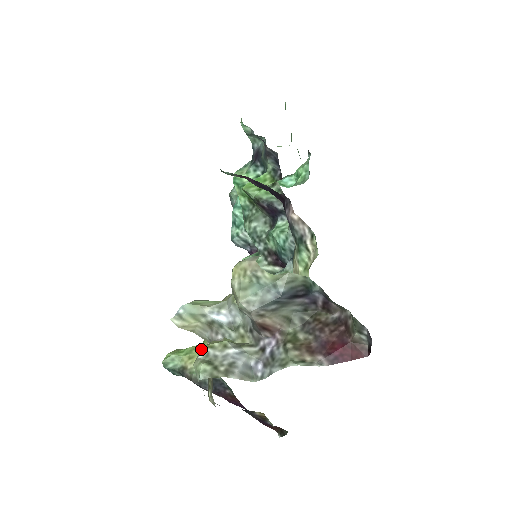
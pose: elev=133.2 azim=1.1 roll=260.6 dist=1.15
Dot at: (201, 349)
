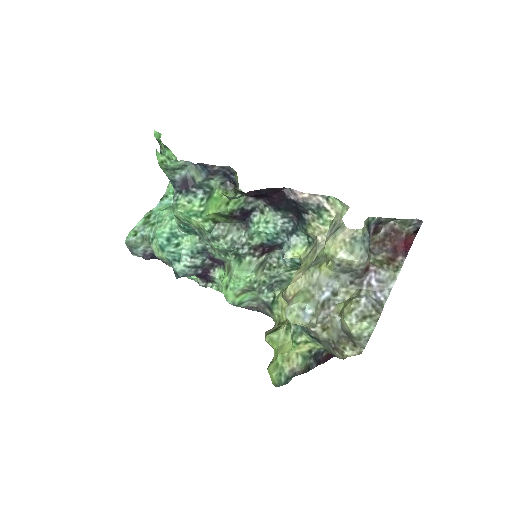
Dot at: (347, 318)
